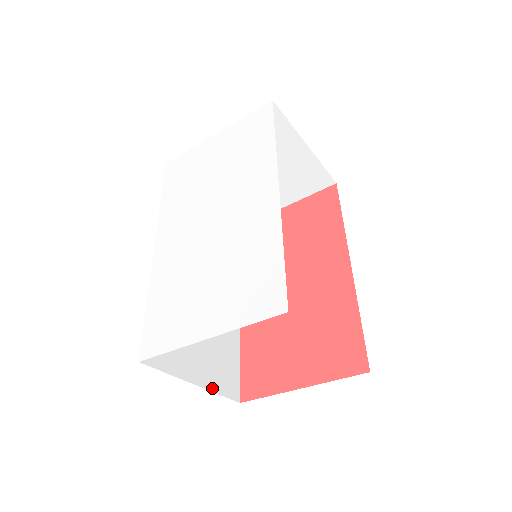
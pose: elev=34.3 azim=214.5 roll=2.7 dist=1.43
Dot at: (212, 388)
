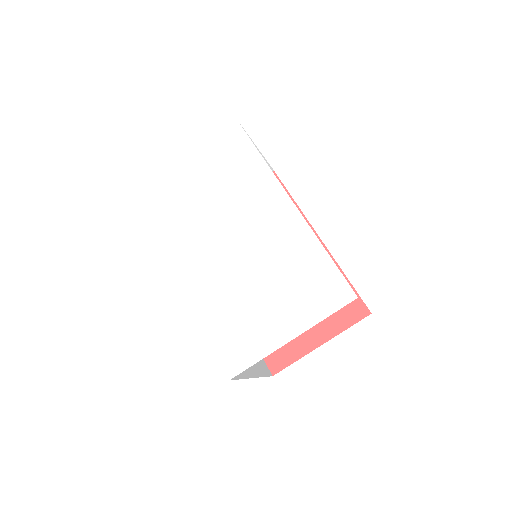
Dot at: (259, 375)
